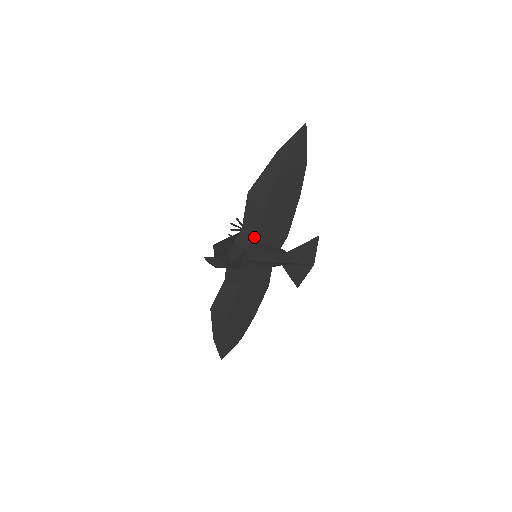
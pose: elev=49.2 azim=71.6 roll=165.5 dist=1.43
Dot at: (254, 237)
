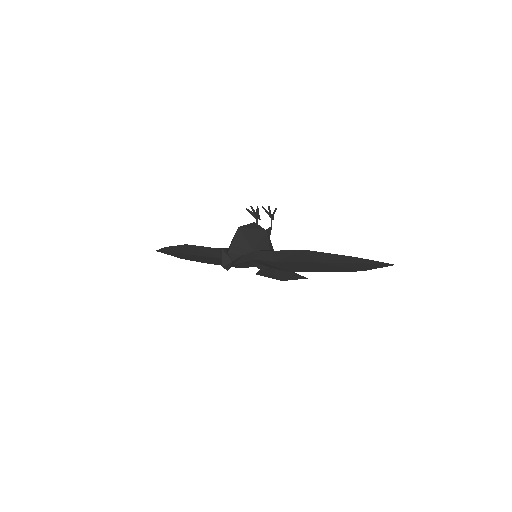
Dot at: (270, 261)
